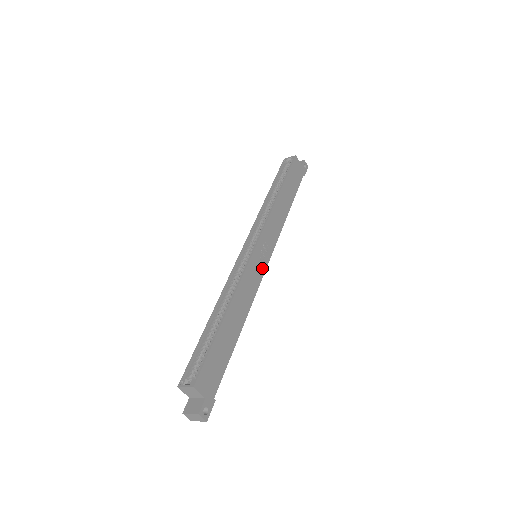
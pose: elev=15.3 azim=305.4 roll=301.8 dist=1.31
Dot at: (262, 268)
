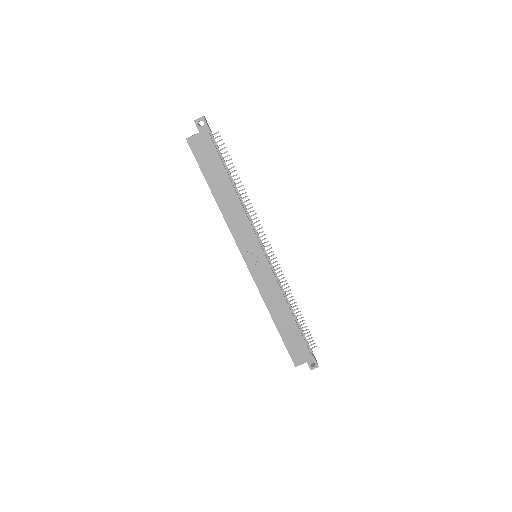
Dot at: (265, 266)
